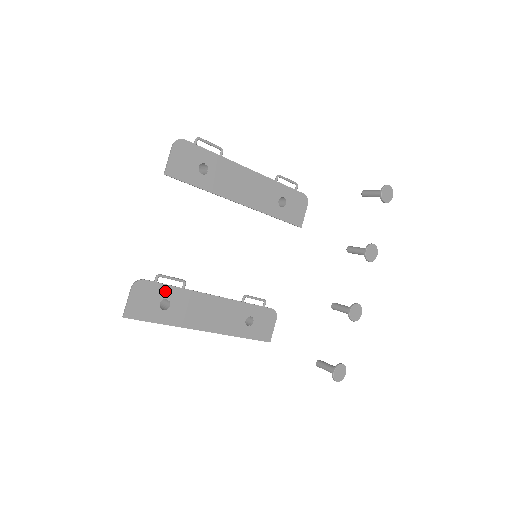
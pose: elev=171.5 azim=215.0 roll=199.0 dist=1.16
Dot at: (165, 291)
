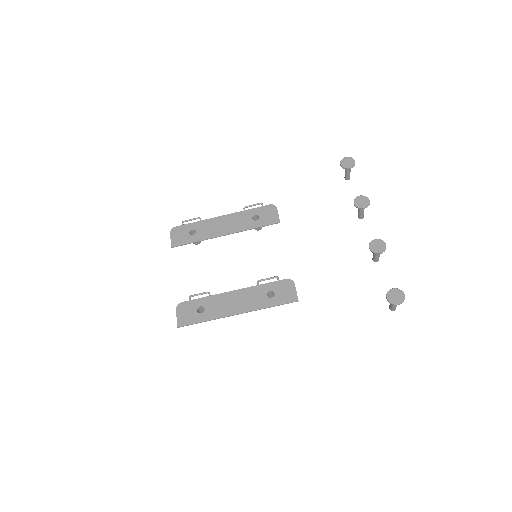
Dot at: (198, 303)
